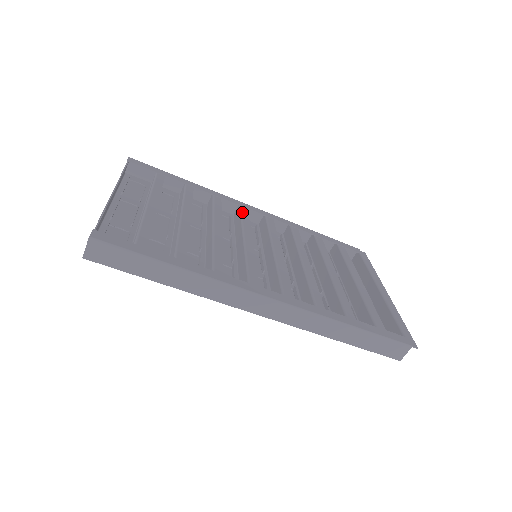
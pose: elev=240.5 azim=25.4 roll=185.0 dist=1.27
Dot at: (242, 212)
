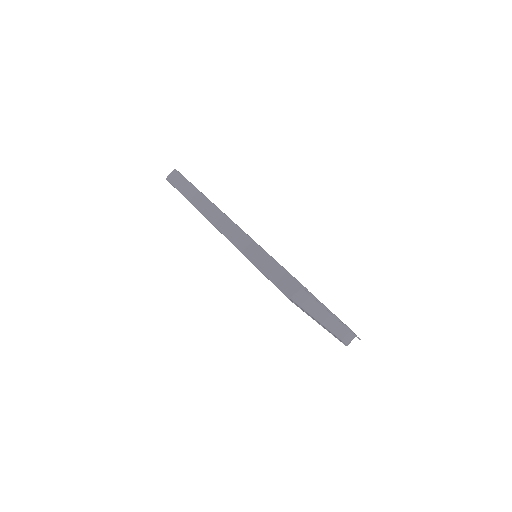
Dot at: occluded
